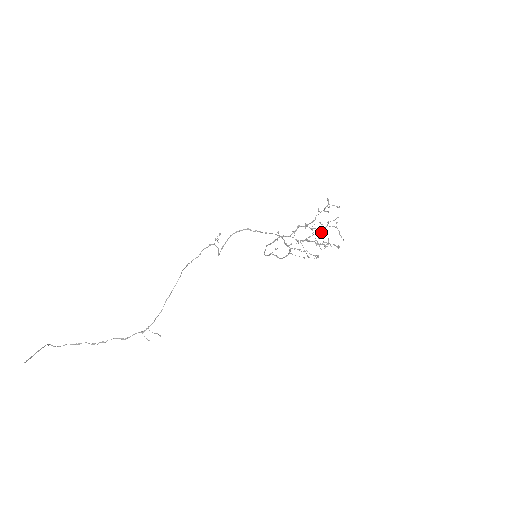
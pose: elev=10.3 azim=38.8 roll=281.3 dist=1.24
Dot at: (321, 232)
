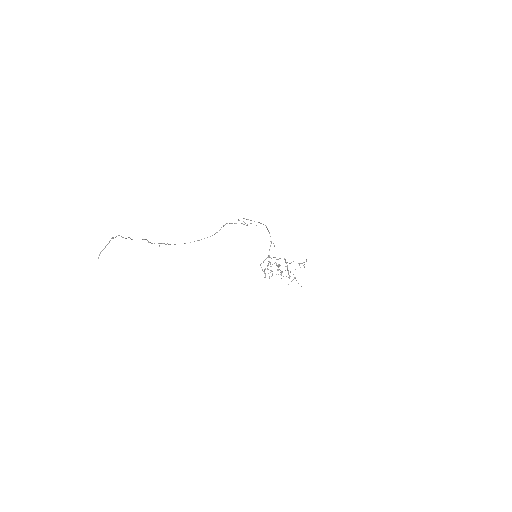
Dot at: occluded
